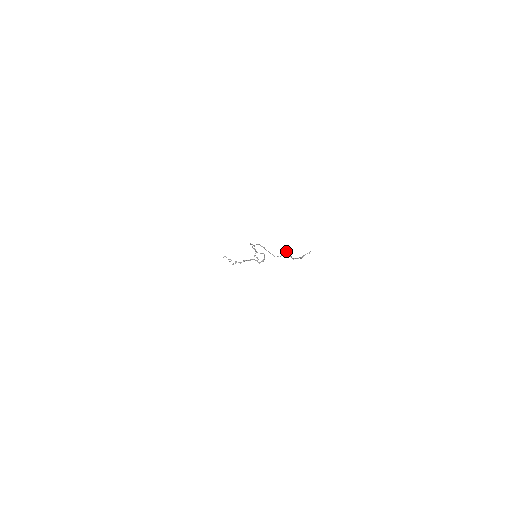
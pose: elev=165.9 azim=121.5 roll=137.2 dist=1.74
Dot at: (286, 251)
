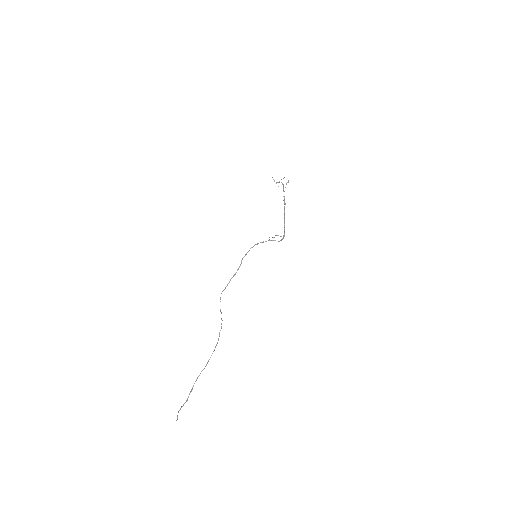
Dot at: (214, 350)
